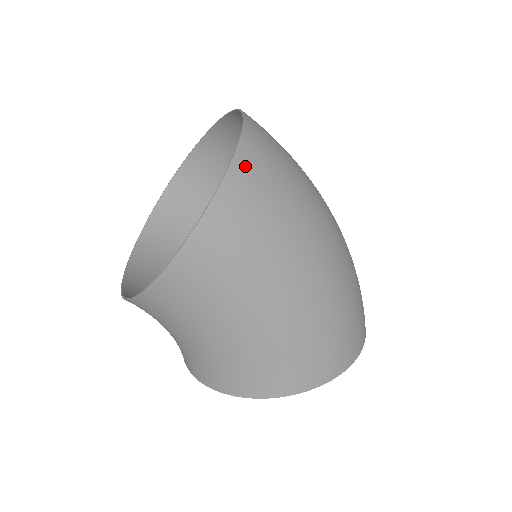
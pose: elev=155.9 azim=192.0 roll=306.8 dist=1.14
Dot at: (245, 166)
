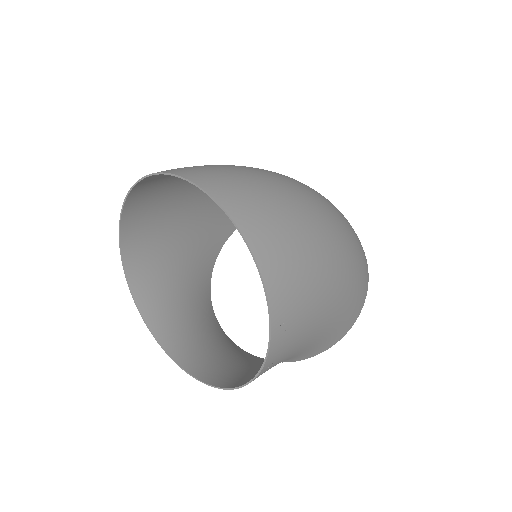
Dot at: (271, 268)
